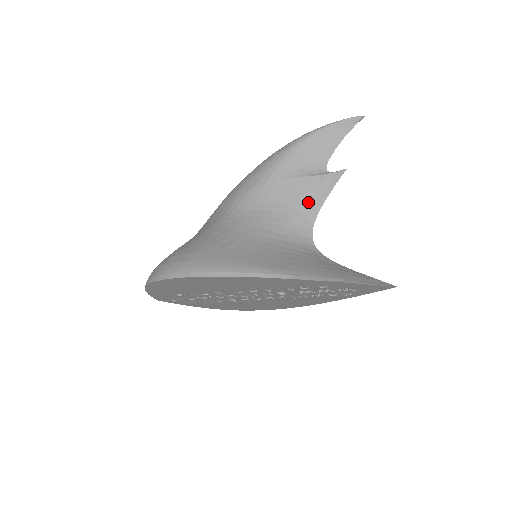
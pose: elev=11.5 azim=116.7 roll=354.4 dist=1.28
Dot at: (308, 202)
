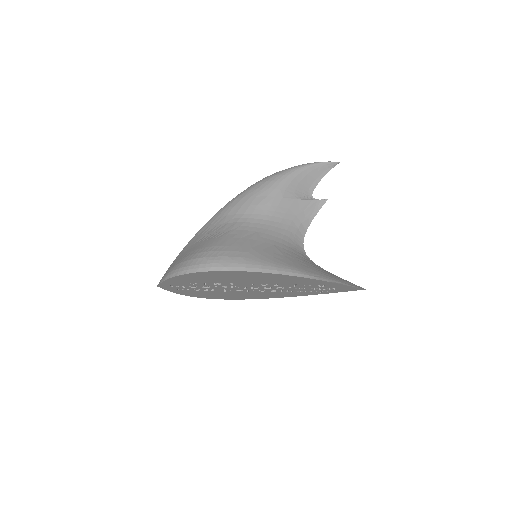
Dot at: (302, 220)
